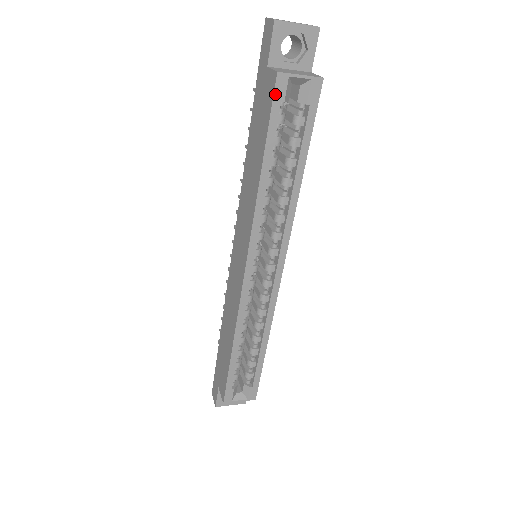
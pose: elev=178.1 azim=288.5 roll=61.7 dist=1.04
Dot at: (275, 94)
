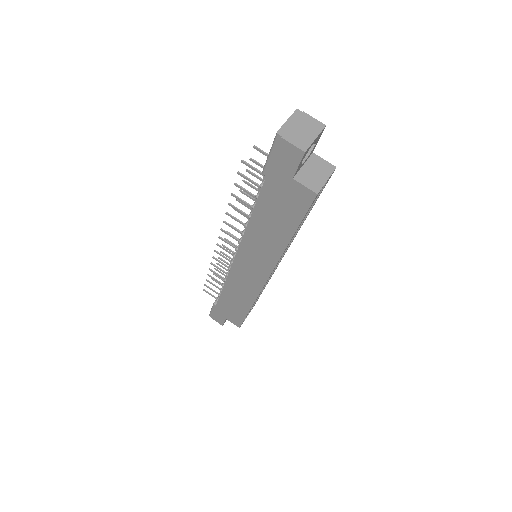
Dot at: occluded
